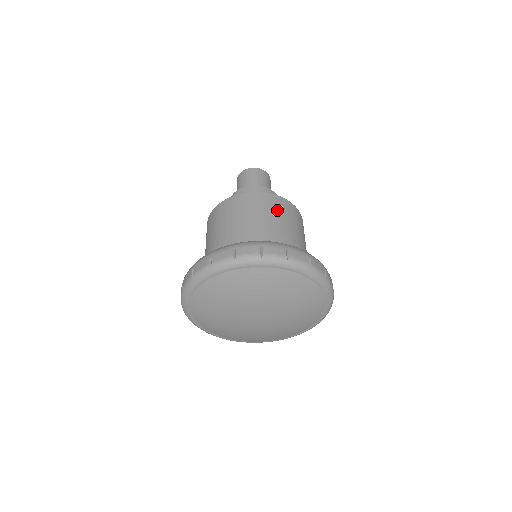
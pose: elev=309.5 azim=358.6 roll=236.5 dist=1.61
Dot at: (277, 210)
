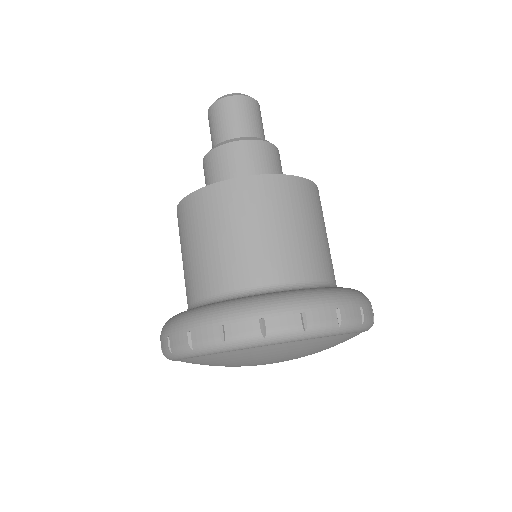
Dot at: (225, 214)
